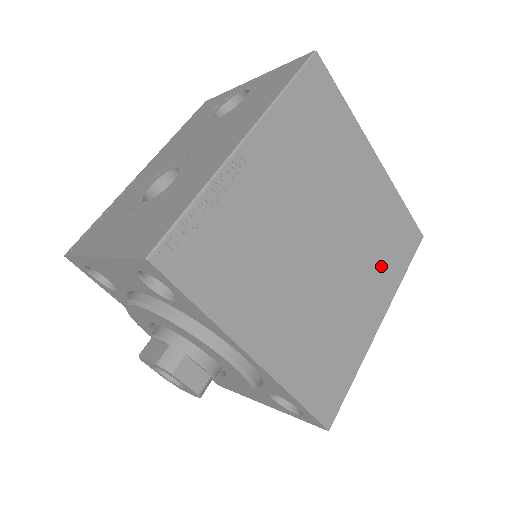
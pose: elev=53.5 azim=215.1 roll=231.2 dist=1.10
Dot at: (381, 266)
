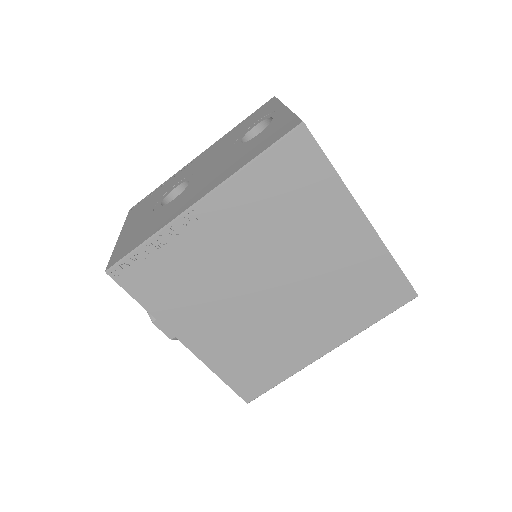
Dot at: (343, 311)
